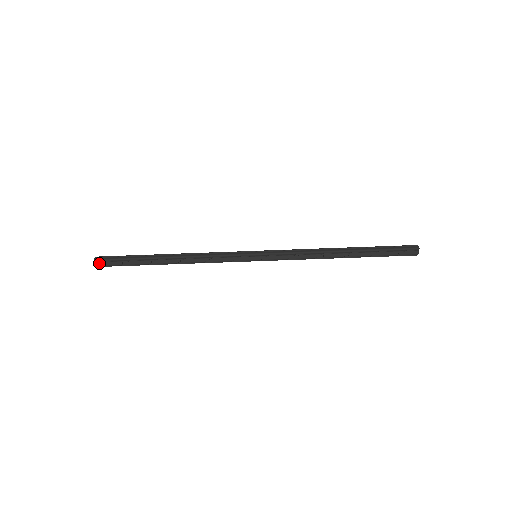
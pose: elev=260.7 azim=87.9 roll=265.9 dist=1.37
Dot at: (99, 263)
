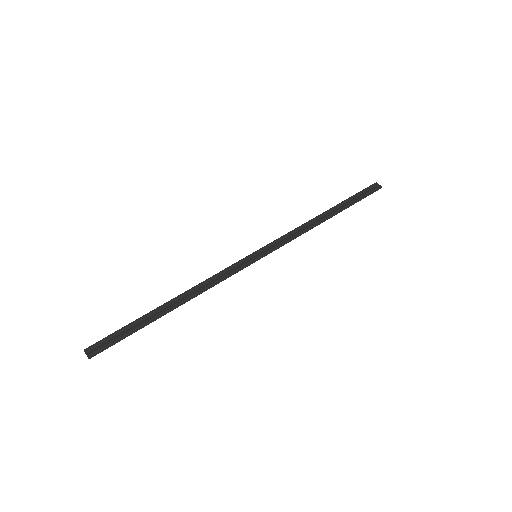
Dot at: (91, 351)
